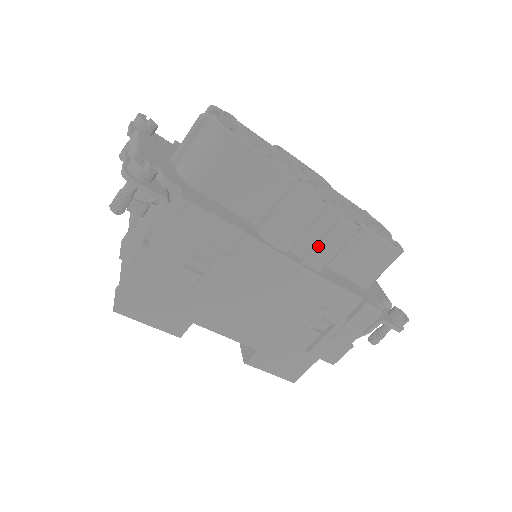
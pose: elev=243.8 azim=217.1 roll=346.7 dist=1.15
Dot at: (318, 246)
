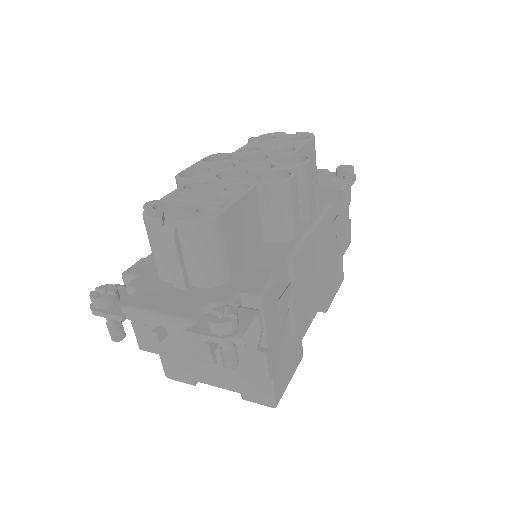
Dot at: (307, 200)
